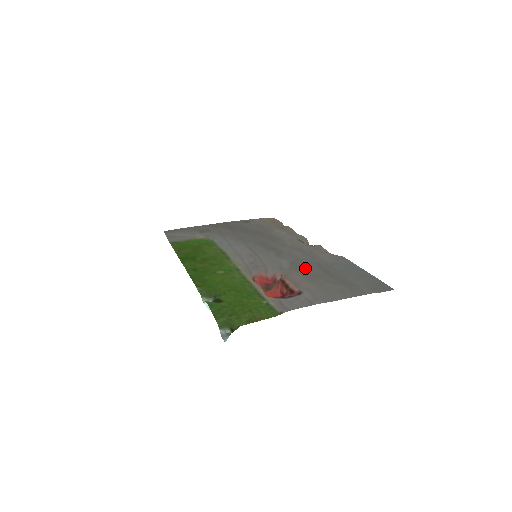
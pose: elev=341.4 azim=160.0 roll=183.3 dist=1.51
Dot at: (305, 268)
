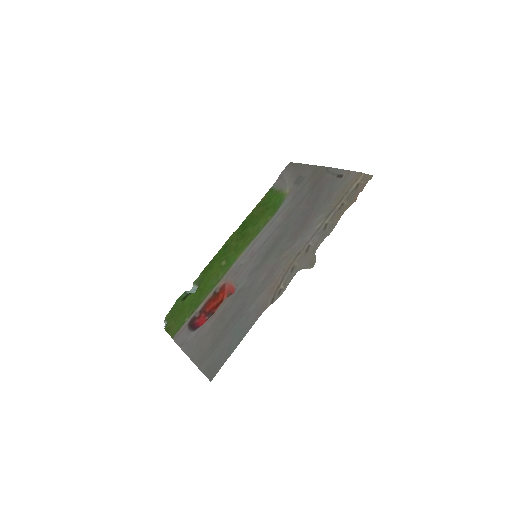
Dot at: (233, 304)
